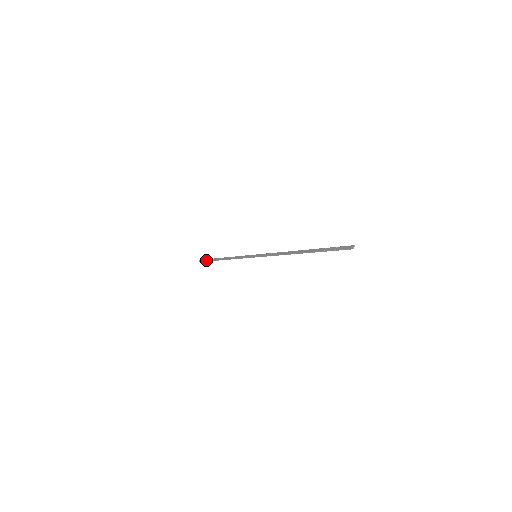
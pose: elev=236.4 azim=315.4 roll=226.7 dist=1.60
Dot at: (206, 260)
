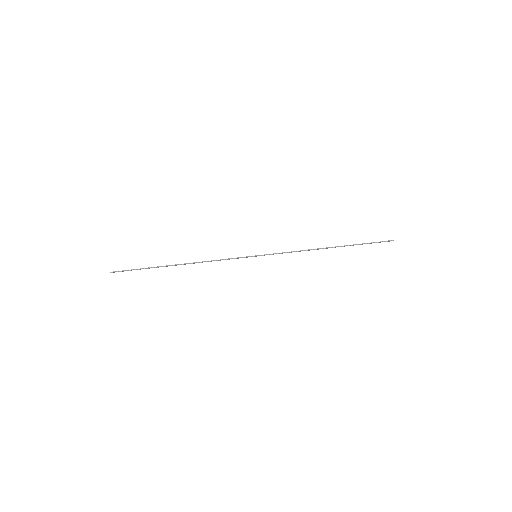
Dot at: occluded
